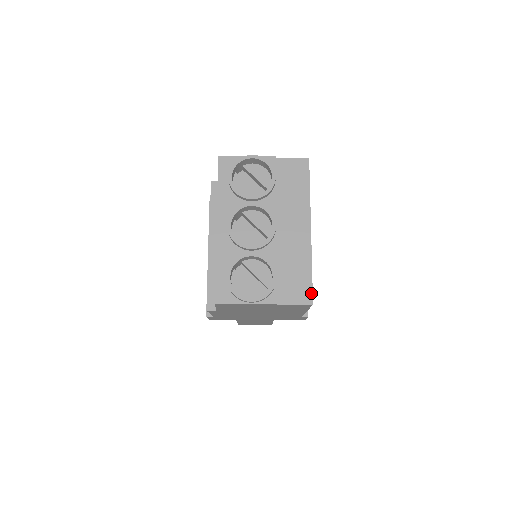
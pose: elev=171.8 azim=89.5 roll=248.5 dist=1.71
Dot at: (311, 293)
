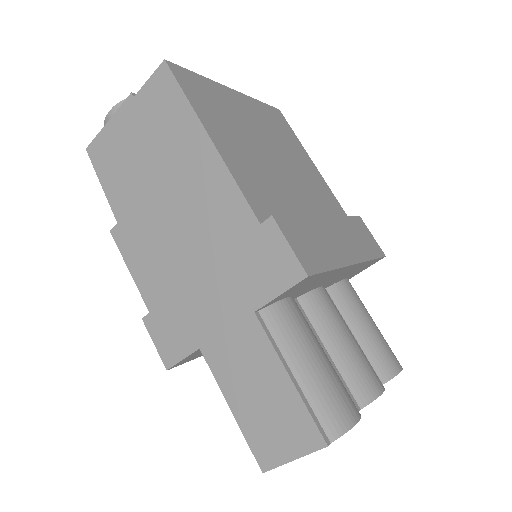
Dot at: (175, 66)
